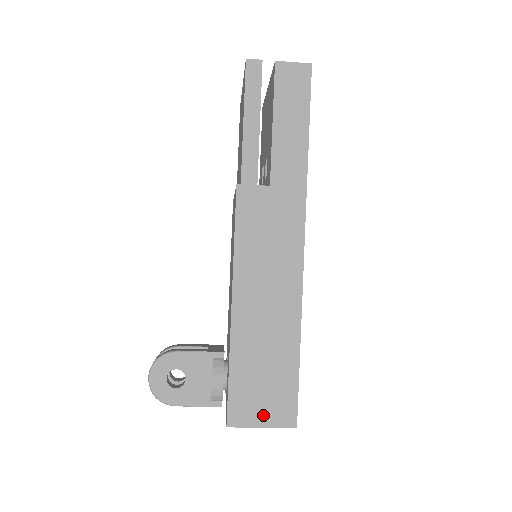
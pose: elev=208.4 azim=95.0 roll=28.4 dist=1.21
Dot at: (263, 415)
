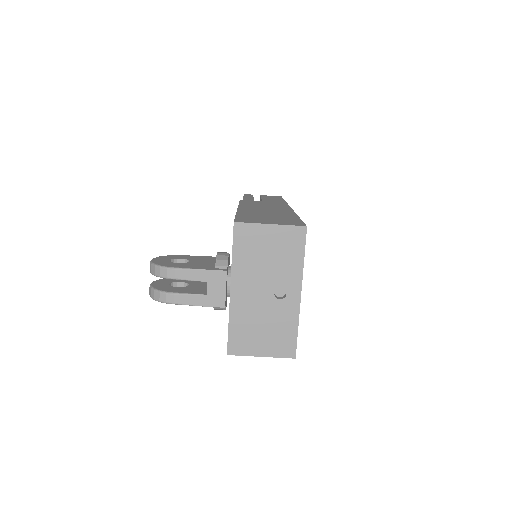
Dot at: (271, 222)
